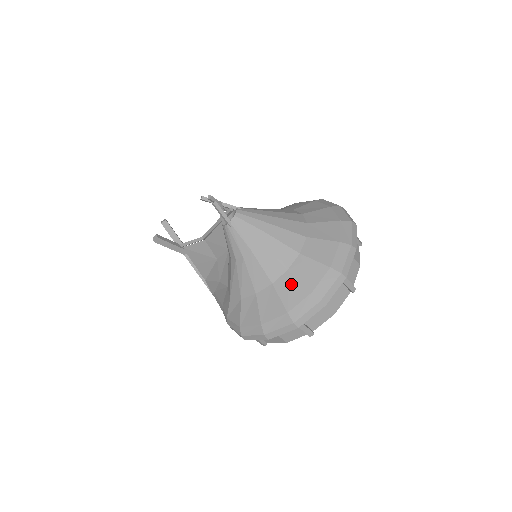
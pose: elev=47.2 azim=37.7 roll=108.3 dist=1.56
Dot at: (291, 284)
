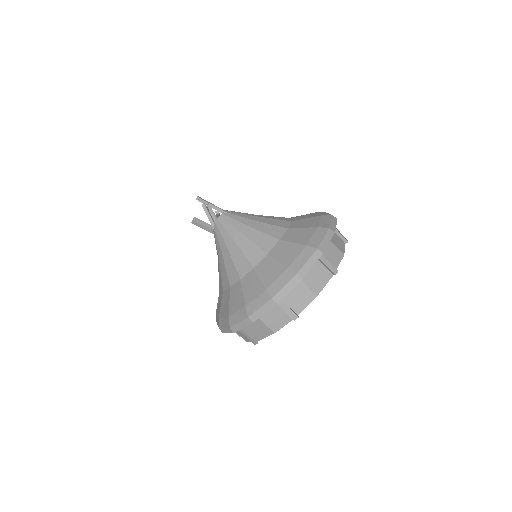
Dot at: (238, 293)
